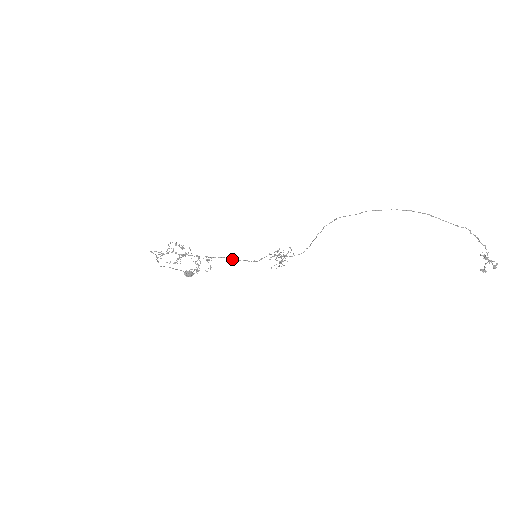
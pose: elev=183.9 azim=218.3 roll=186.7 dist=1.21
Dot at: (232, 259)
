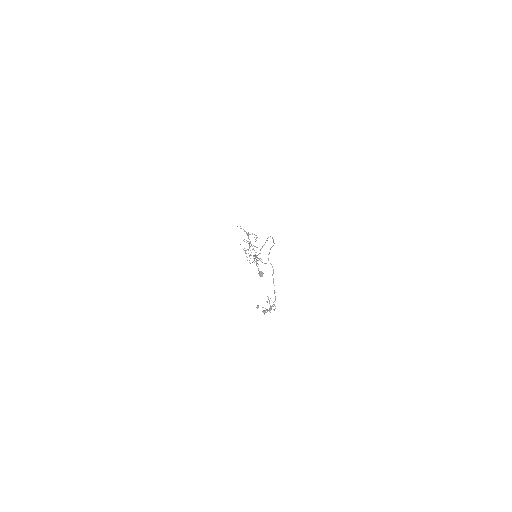
Dot at: (255, 256)
